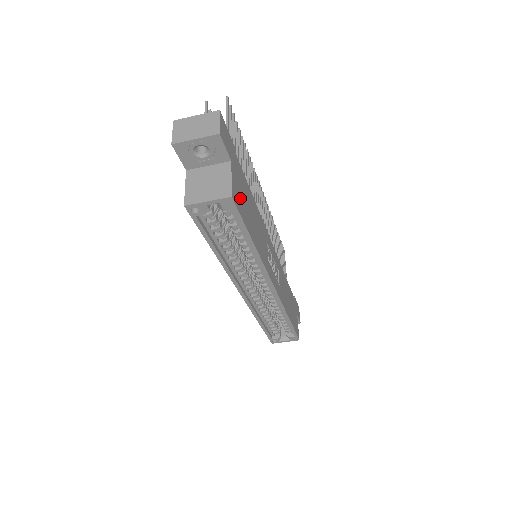
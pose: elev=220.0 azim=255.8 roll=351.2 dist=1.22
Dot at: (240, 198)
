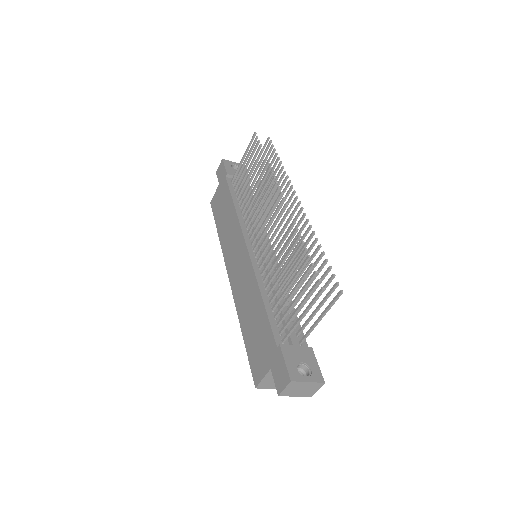
Dot at: occluded
